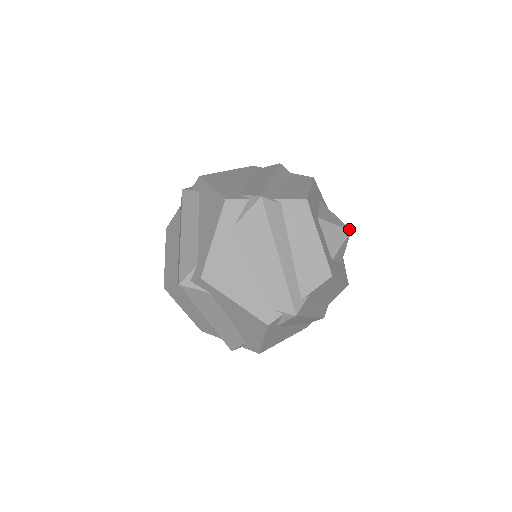
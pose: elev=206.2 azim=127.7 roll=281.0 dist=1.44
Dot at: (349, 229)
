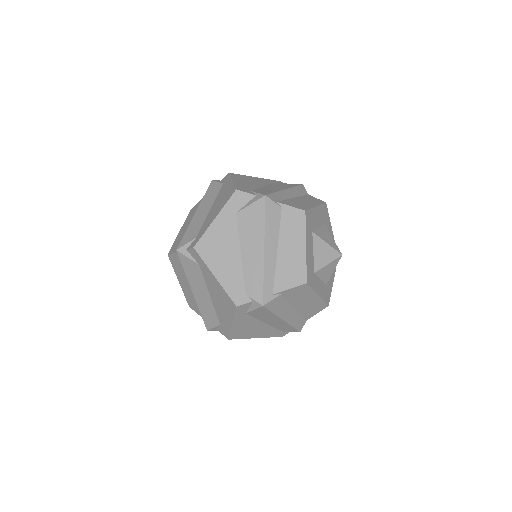
Dot at: (340, 253)
